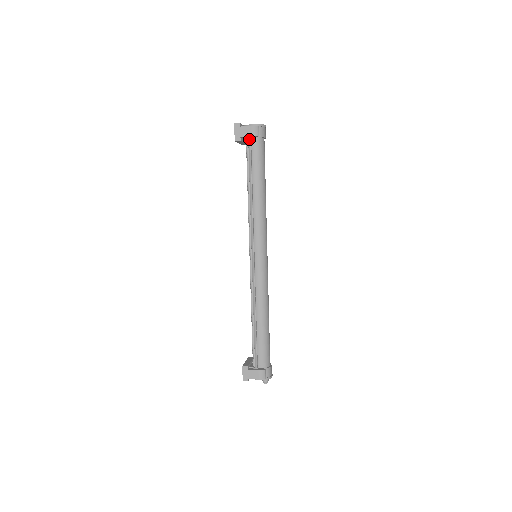
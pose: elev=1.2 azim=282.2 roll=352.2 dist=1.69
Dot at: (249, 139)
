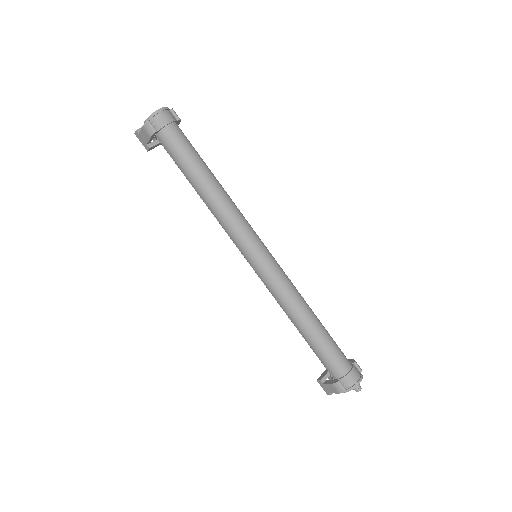
Dot at: (157, 138)
